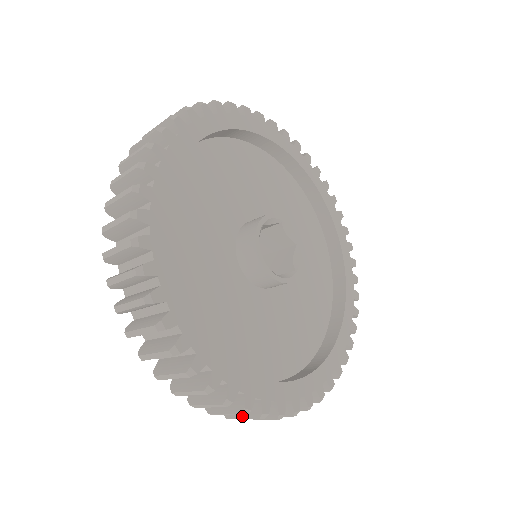
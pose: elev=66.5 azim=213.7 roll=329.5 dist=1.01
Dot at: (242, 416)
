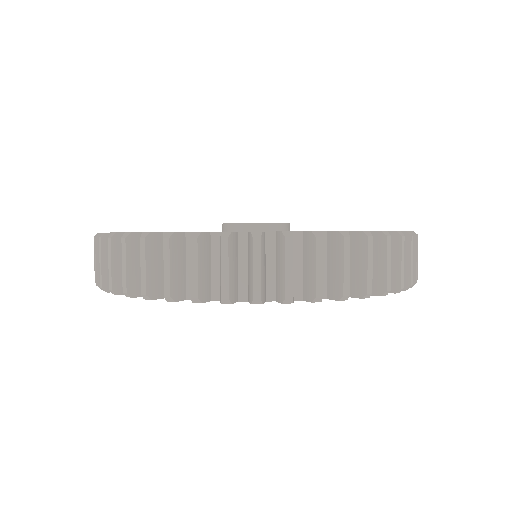
Dot at: (364, 265)
